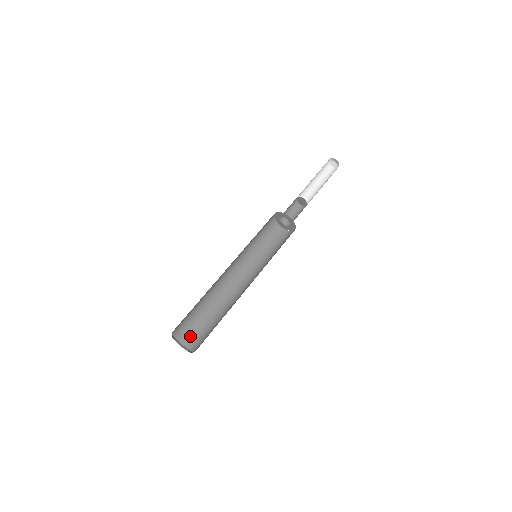
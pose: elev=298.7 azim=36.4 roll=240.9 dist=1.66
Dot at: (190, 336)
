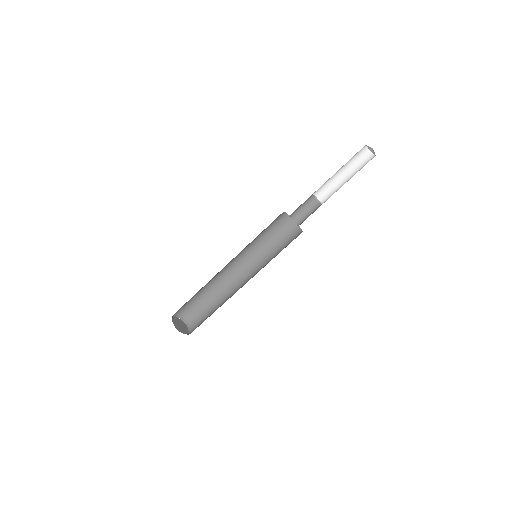
Dot at: (192, 313)
